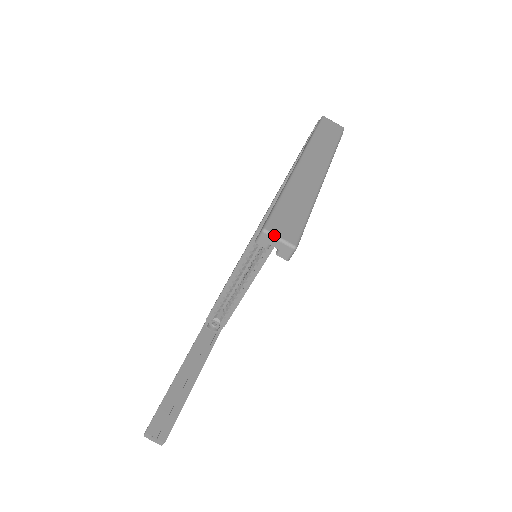
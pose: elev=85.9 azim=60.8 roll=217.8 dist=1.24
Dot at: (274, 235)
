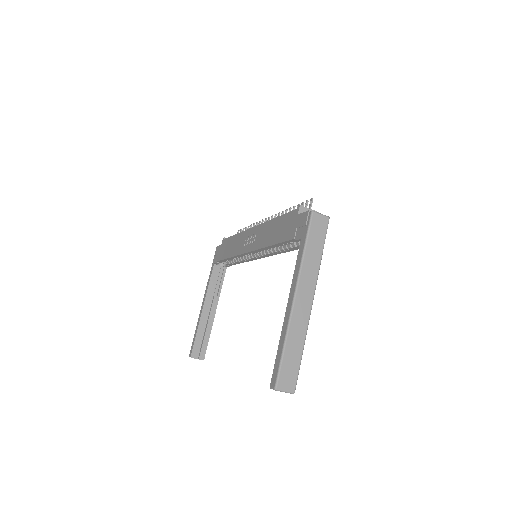
Dot at: (282, 391)
